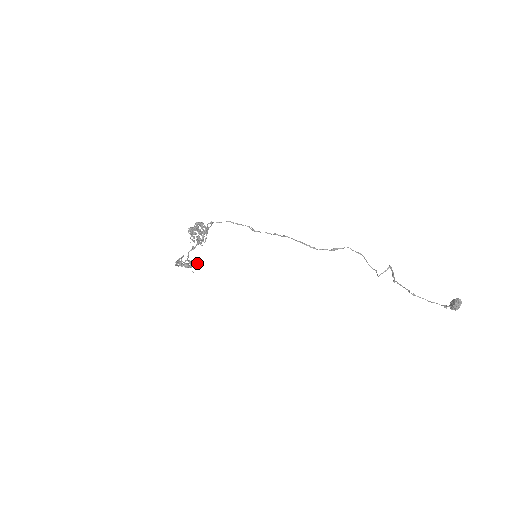
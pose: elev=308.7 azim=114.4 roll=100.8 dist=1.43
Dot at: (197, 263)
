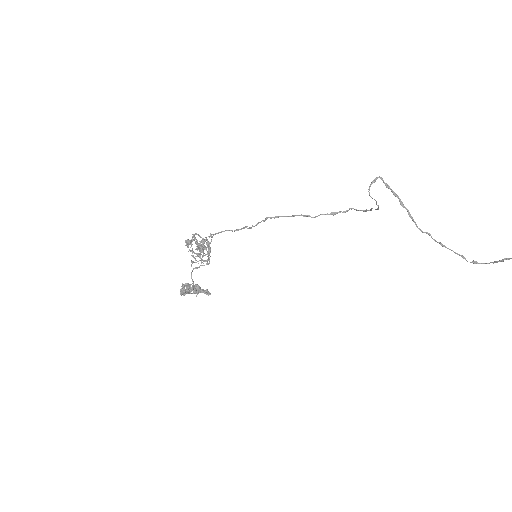
Dot at: (205, 292)
